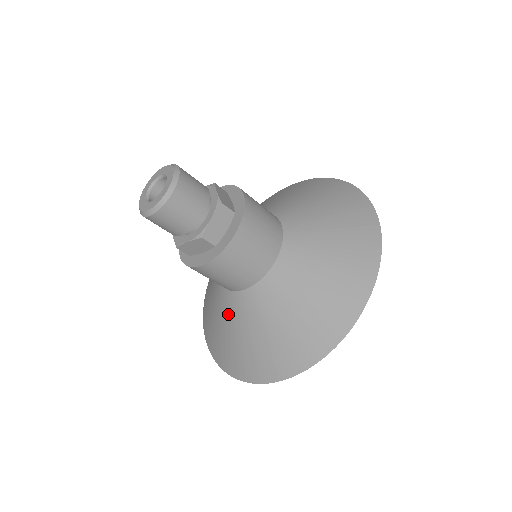
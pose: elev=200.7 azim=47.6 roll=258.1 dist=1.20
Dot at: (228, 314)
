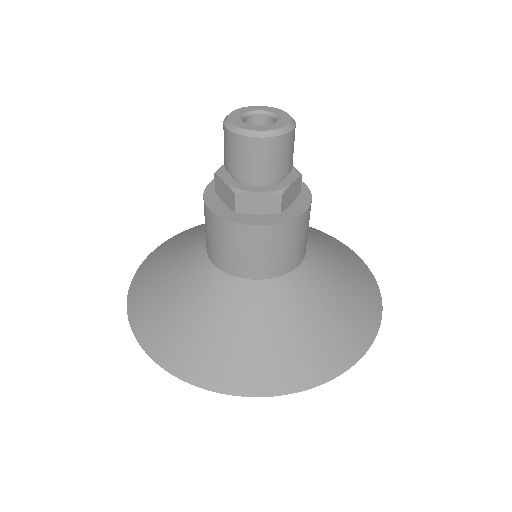
Dot at: (219, 304)
